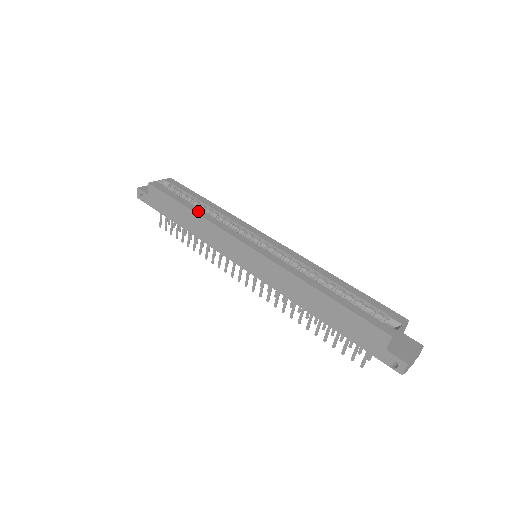
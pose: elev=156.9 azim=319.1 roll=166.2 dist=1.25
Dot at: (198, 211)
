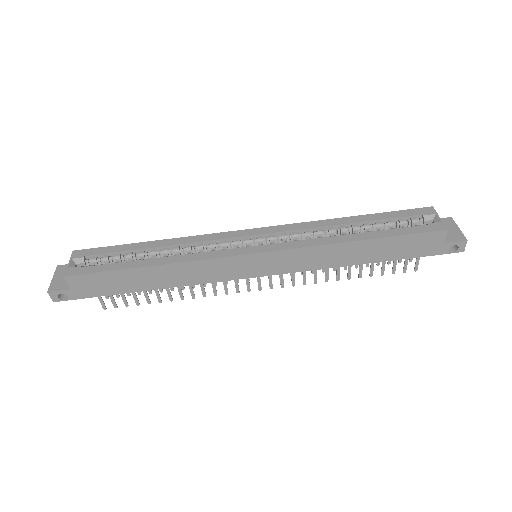
Dot at: (162, 261)
